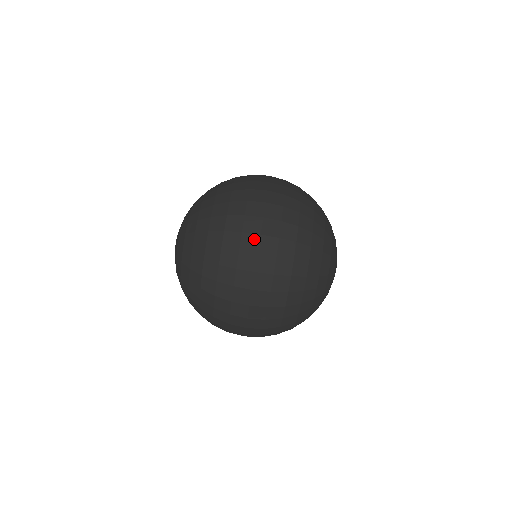
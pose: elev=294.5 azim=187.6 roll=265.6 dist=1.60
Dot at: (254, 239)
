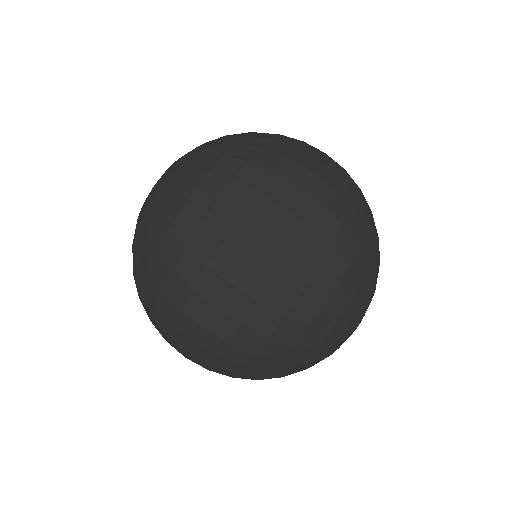
Dot at: (237, 260)
